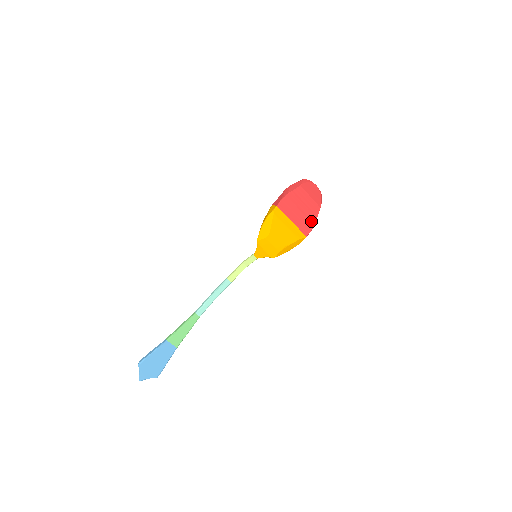
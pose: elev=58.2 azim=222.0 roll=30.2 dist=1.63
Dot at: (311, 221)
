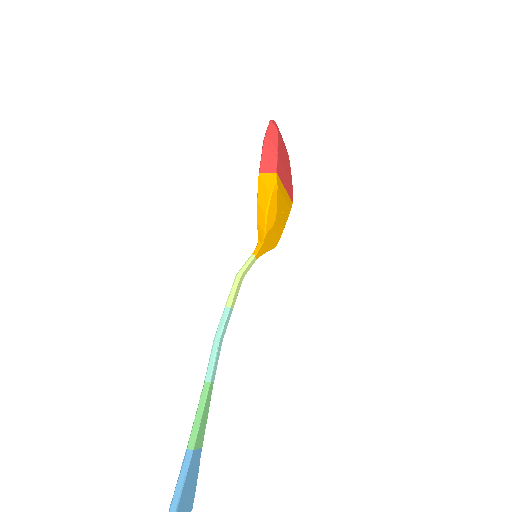
Dot at: (290, 179)
